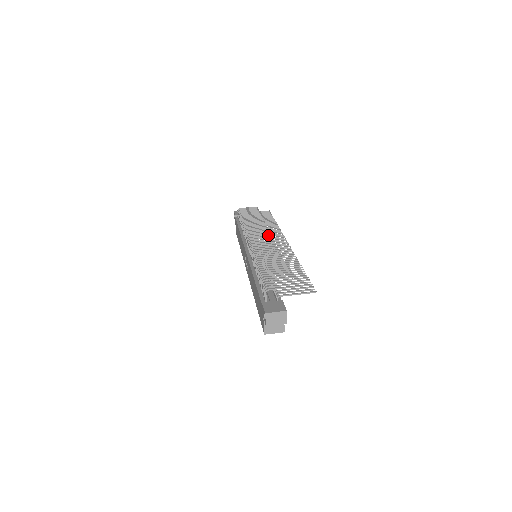
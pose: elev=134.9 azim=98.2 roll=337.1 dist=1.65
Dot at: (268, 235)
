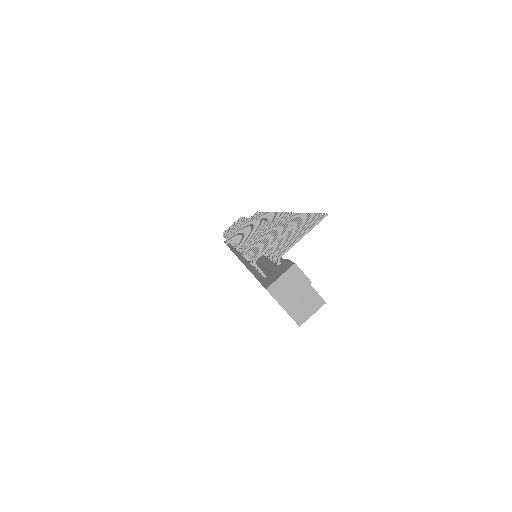
Dot at: occluded
